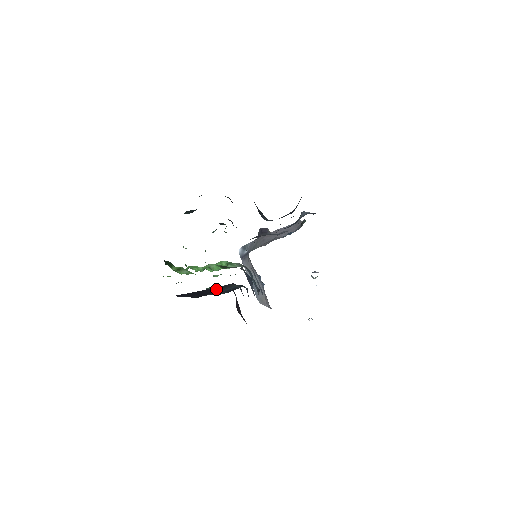
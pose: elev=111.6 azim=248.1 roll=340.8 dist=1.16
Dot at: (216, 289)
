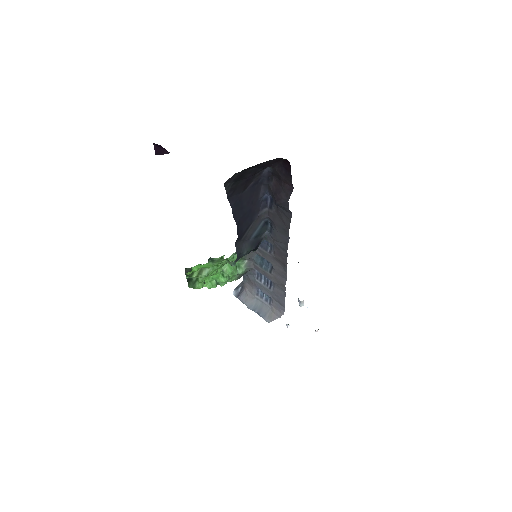
Dot at: (250, 217)
